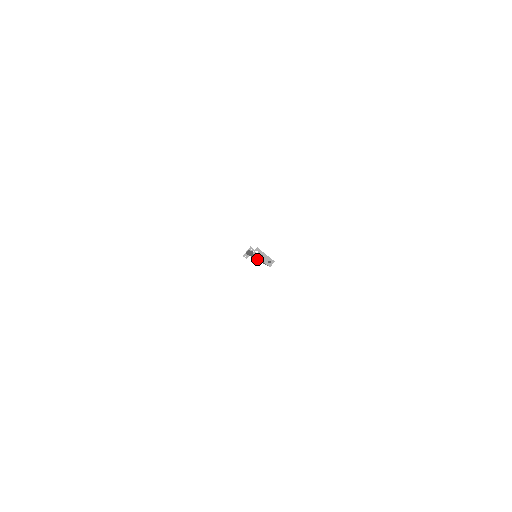
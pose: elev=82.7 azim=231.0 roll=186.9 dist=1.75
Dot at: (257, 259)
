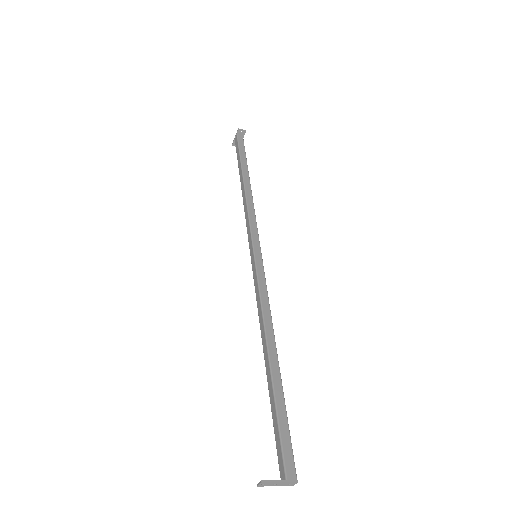
Dot at: (262, 336)
